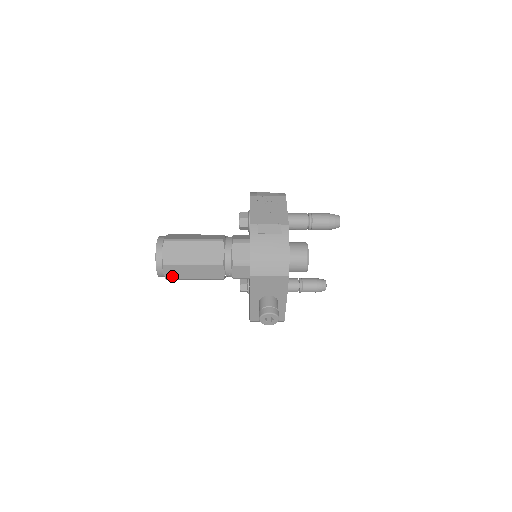
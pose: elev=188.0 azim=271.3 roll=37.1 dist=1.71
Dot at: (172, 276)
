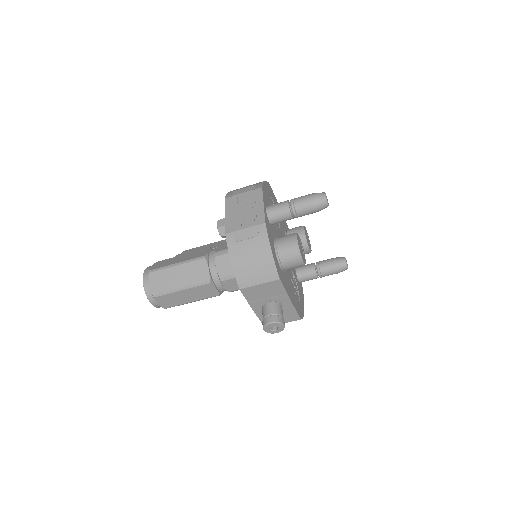
Dot at: (168, 305)
